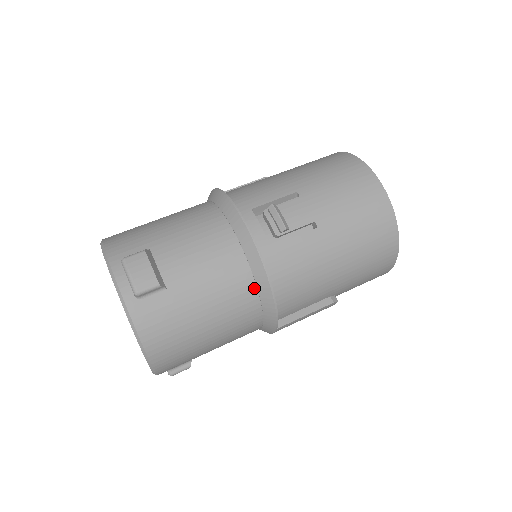
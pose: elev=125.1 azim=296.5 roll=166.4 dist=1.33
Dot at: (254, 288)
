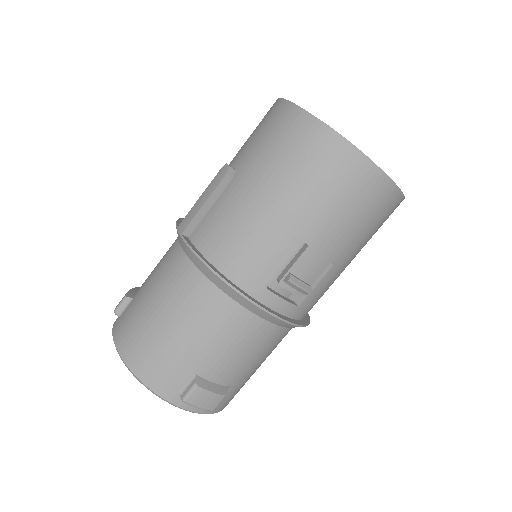
Dot at: occluded
